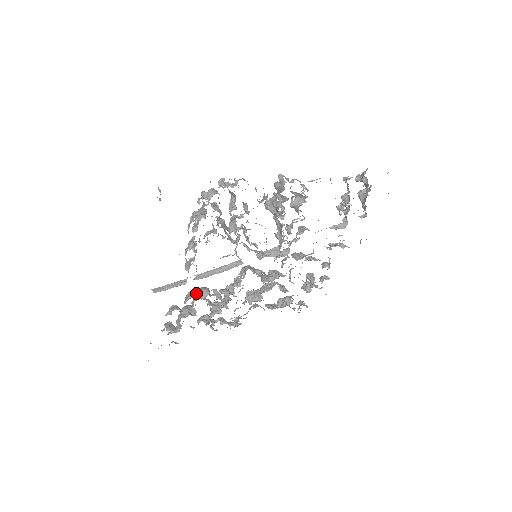
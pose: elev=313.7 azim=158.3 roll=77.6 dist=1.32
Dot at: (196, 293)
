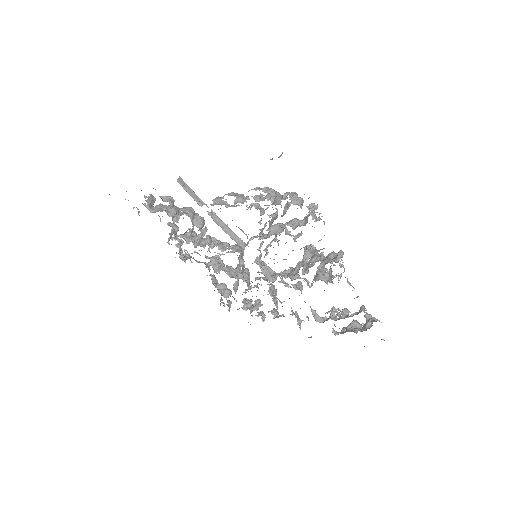
Dot at: (195, 215)
